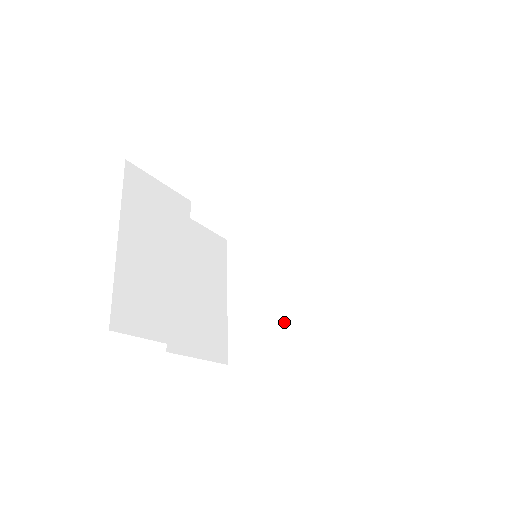
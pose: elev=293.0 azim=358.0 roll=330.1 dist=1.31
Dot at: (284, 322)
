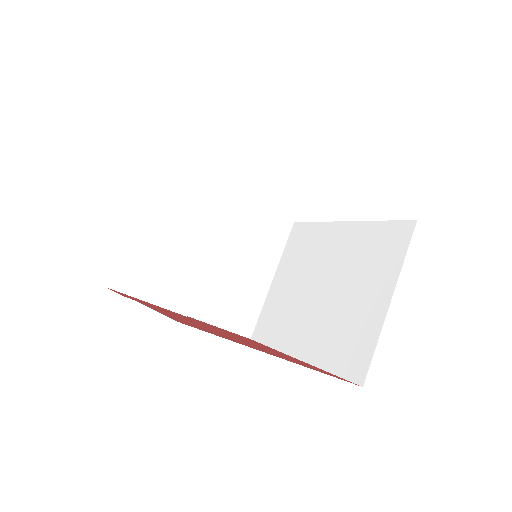
Dot at: (297, 321)
